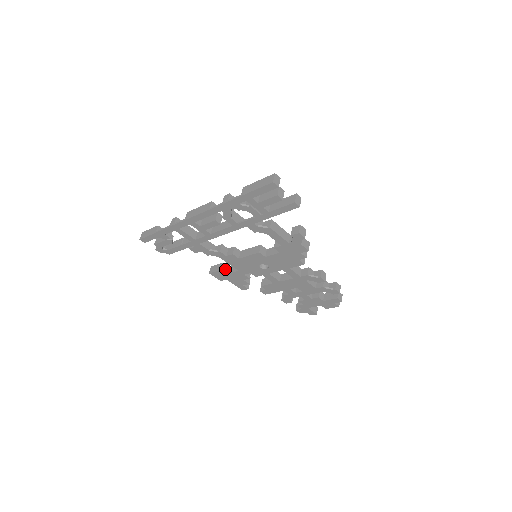
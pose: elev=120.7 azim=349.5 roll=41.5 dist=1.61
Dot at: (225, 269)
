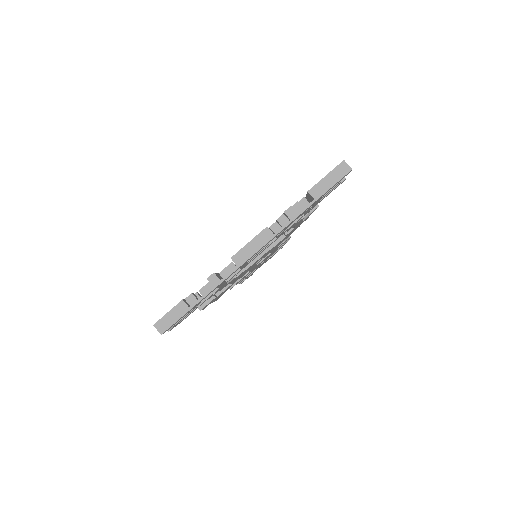
Dot at: occluded
